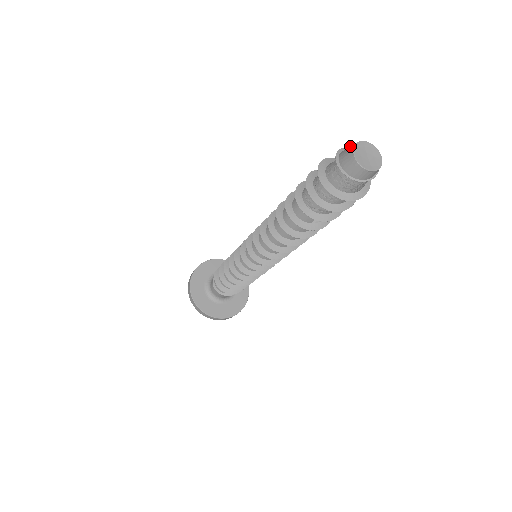
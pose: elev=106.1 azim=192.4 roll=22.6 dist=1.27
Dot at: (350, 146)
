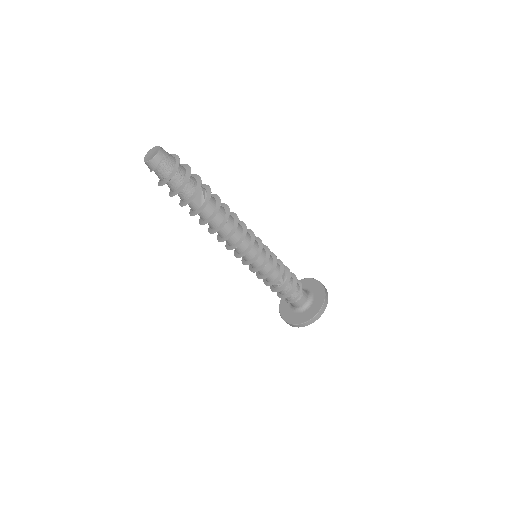
Dot at: occluded
